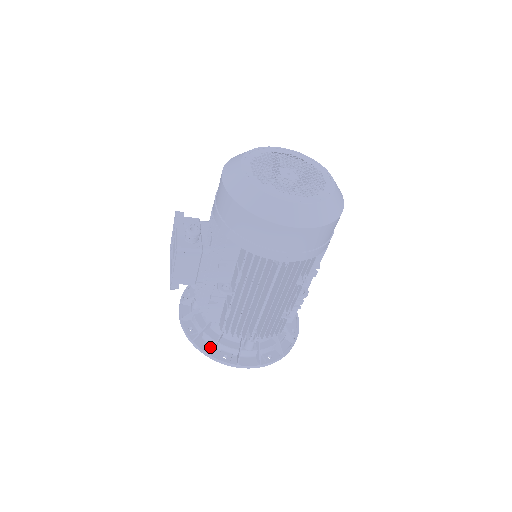
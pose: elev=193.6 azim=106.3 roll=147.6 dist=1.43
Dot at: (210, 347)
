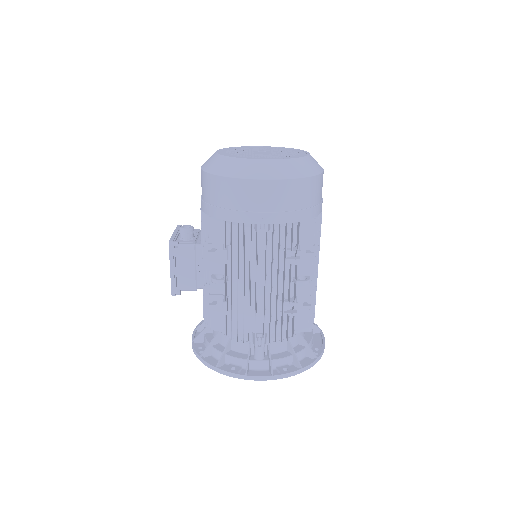
Dot at: occluded
